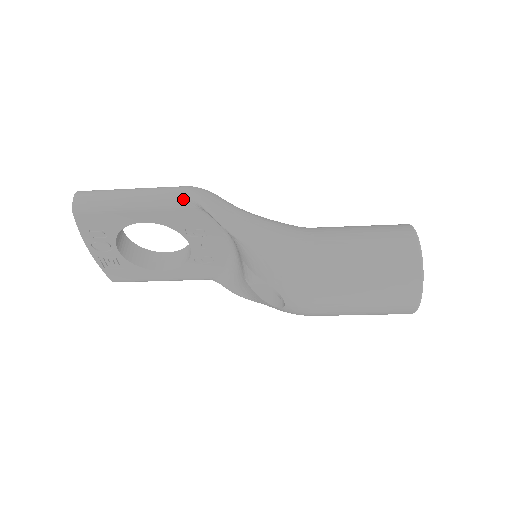
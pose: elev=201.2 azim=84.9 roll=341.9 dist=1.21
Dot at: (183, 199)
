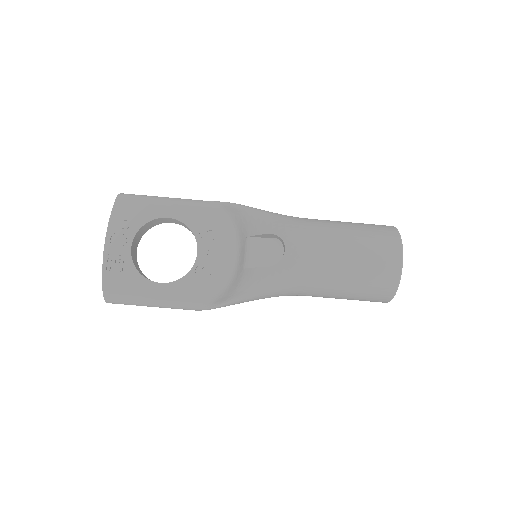
Dot at: (208, 202)
